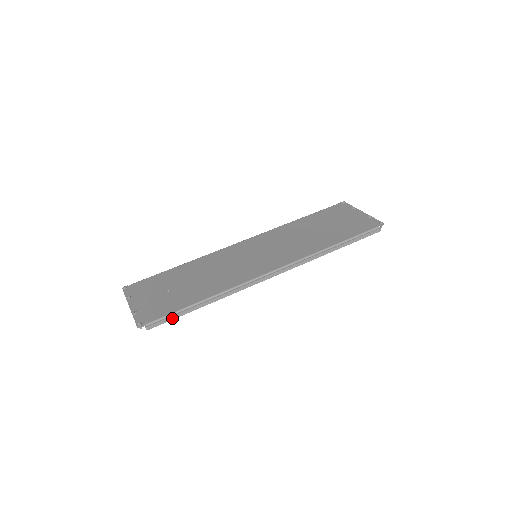
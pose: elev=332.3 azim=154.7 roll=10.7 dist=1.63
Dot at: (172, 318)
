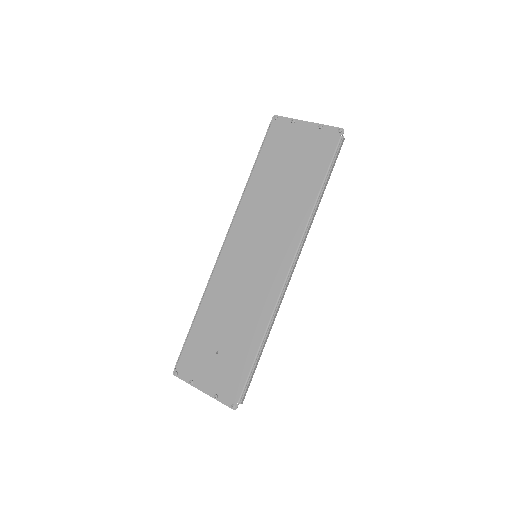
Dot at: (251, 379)
